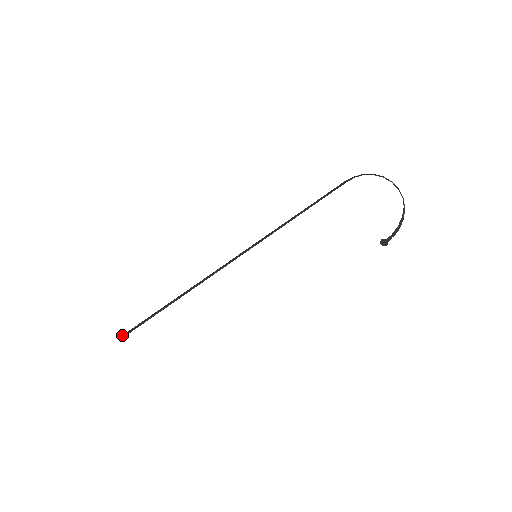
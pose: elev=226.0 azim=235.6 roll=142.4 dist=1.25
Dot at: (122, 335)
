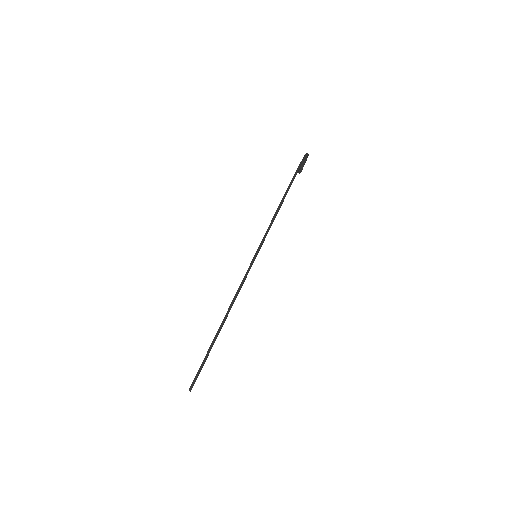
Dot at: (191, 386)
